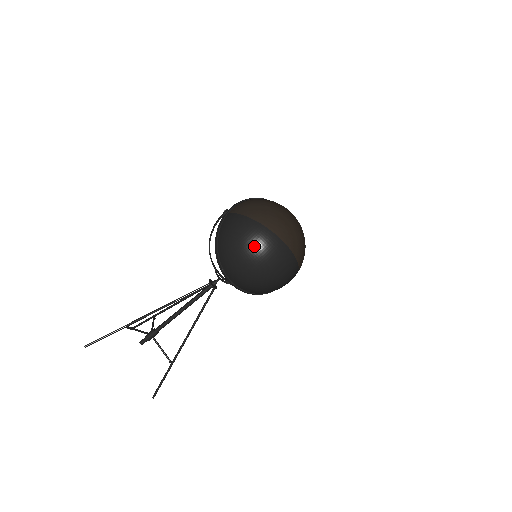
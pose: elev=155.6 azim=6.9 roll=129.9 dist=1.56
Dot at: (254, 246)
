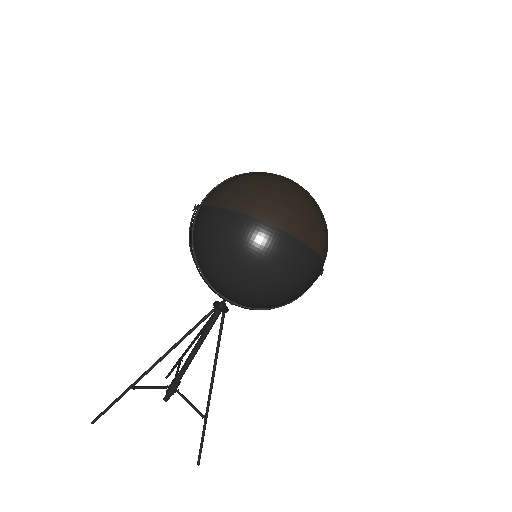
Dot at: (234, 246)
